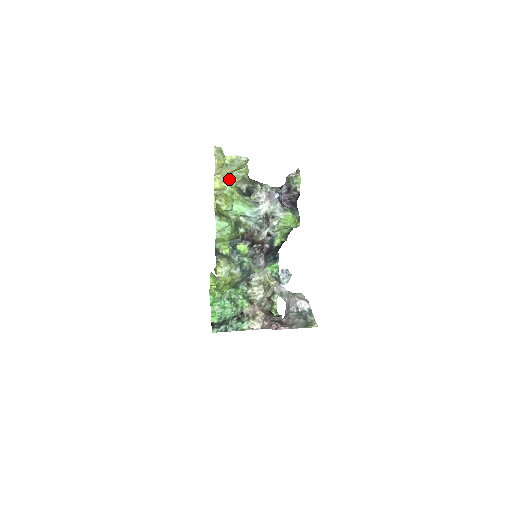
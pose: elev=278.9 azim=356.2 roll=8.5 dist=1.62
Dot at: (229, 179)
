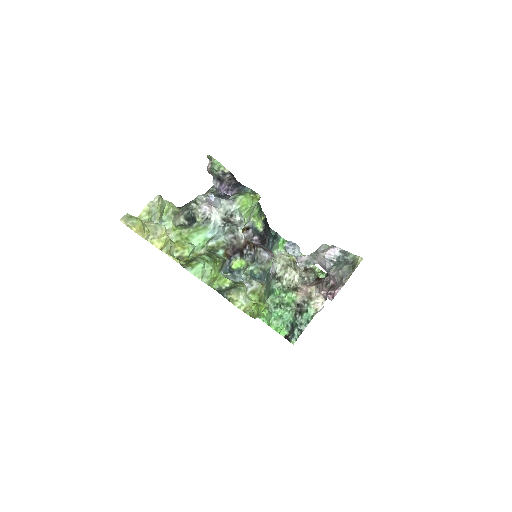
Dot at: (162, 229)
